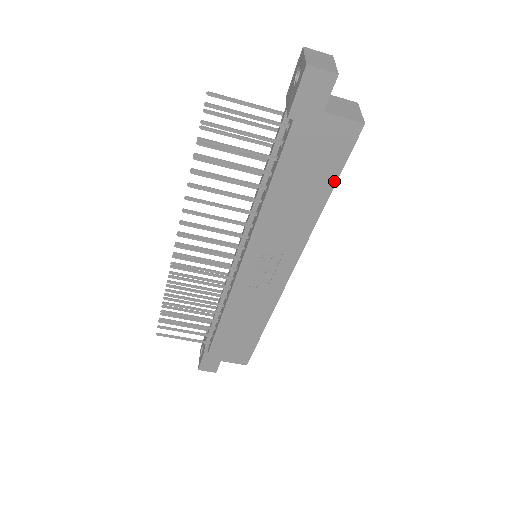
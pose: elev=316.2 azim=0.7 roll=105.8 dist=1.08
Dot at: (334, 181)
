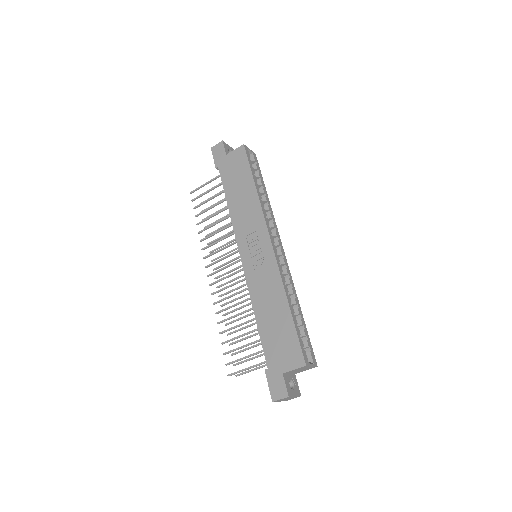
Dot at: (251, 174)
